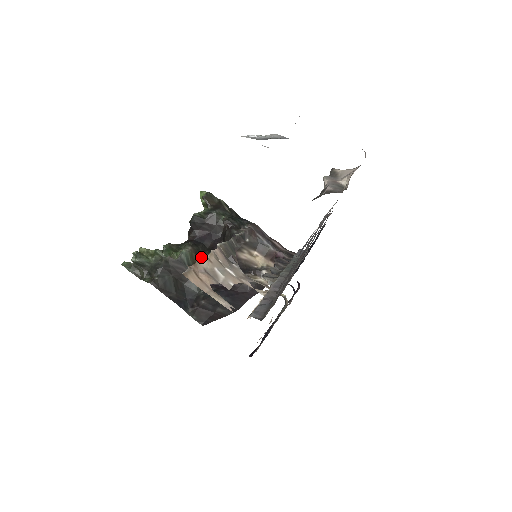
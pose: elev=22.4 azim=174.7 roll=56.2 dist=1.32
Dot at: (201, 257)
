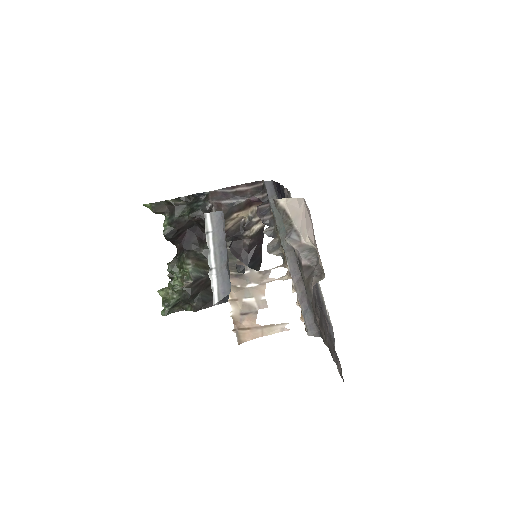
Dot at: (203, 257)
